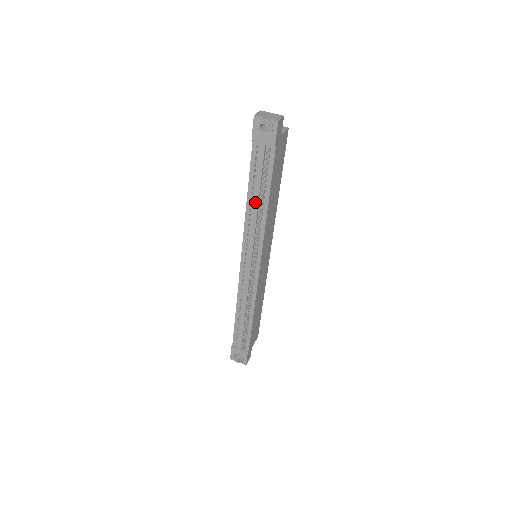
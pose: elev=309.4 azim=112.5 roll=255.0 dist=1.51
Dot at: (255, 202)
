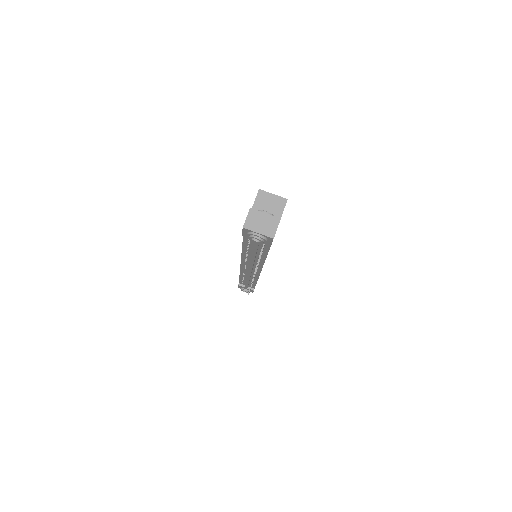
Dot at: (251, 256)
